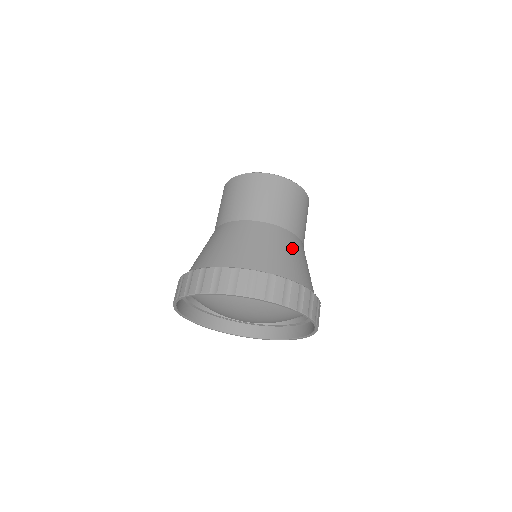
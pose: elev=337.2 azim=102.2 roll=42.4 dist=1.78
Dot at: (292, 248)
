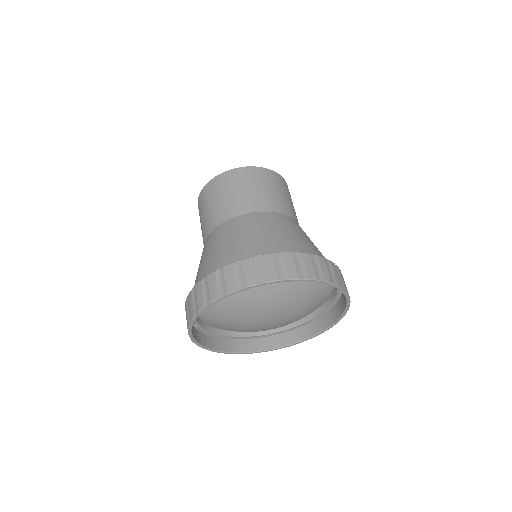
Dot at: occluded
